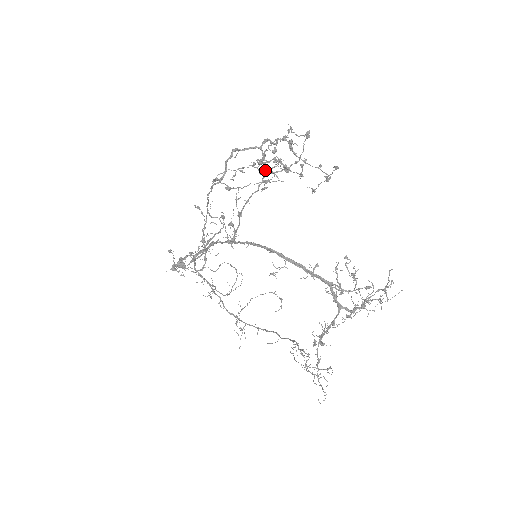
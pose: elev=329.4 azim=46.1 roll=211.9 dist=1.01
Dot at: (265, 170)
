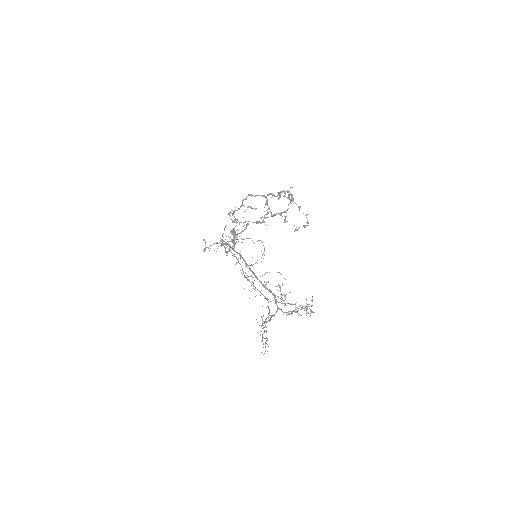
Dot at: (248, 223)
